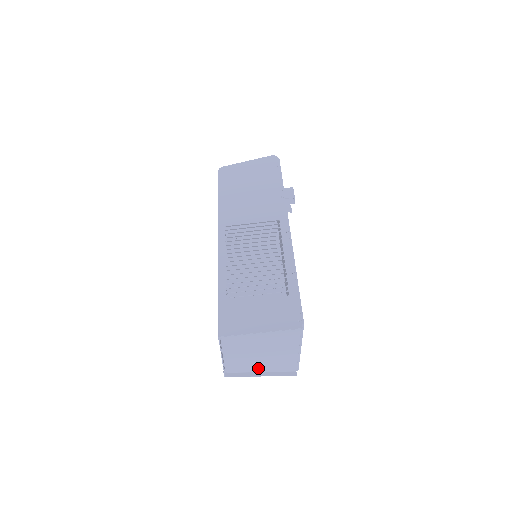
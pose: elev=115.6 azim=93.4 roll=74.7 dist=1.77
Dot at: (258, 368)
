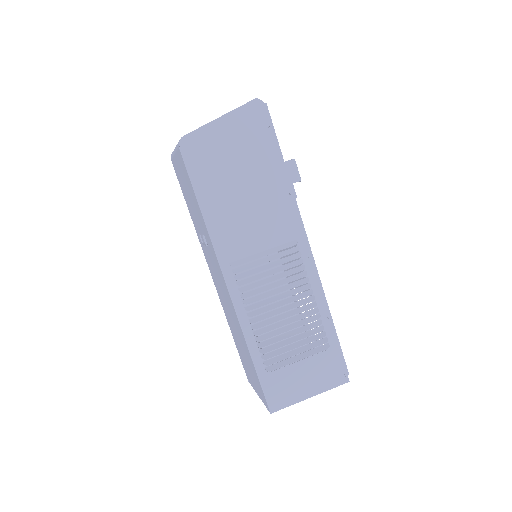
Dot at: occluded
